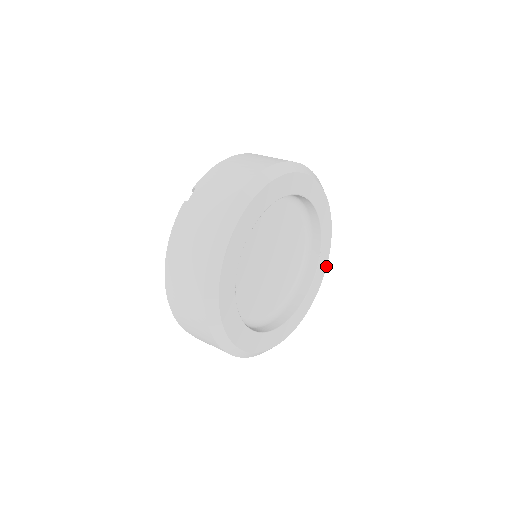
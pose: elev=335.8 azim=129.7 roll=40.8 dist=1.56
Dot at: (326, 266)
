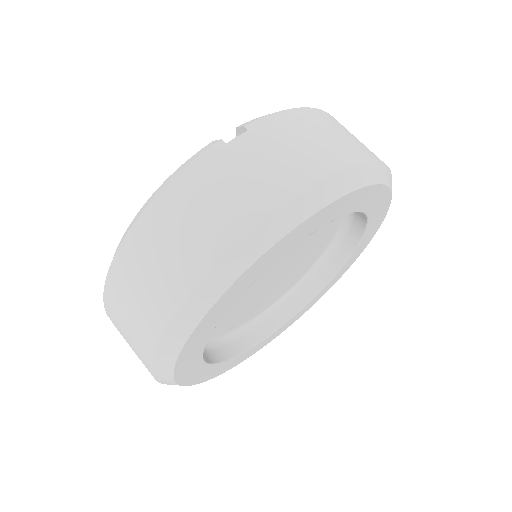
Dot at: (318, 299)
